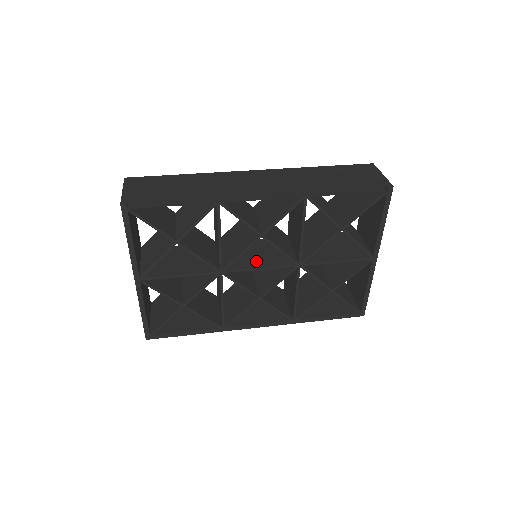
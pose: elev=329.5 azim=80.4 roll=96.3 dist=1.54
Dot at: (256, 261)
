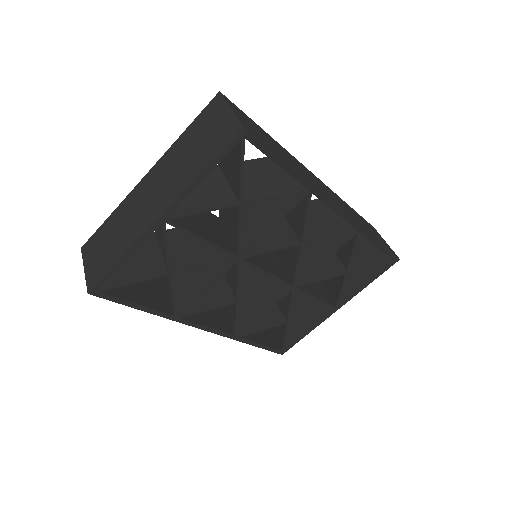
Dot at: (263, 263)
